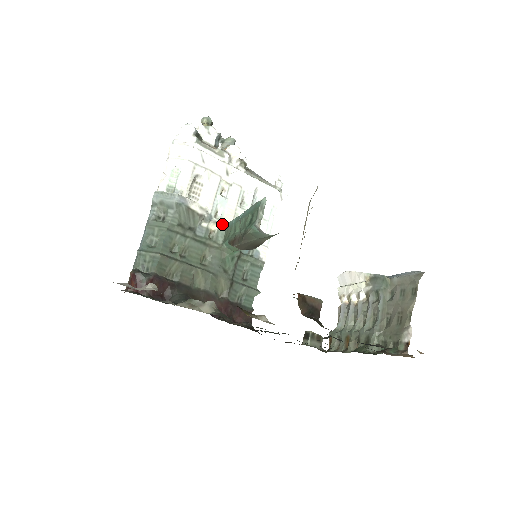
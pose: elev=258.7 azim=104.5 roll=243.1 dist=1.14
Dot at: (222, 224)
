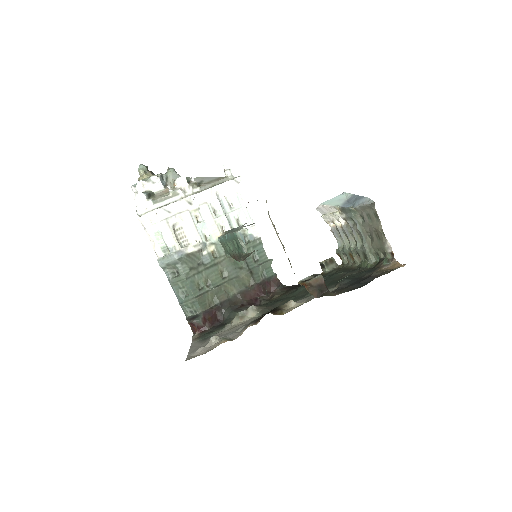
Dot at: (215, 241)
